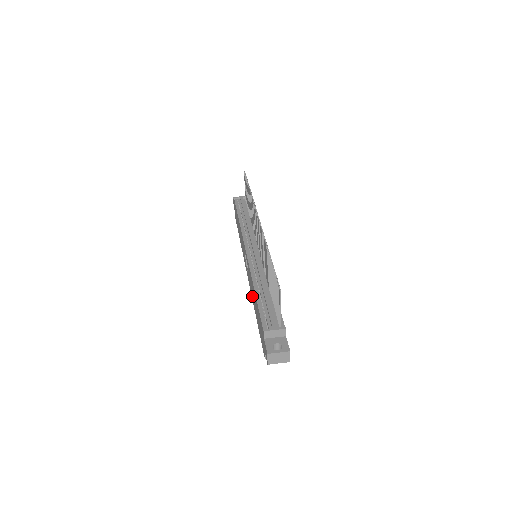
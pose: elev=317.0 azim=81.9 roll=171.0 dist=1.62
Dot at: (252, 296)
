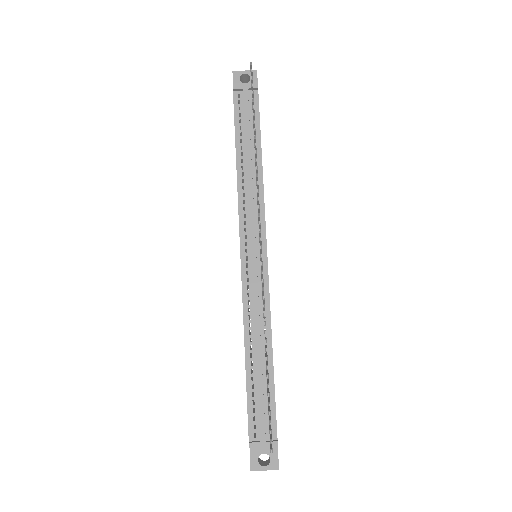
Dot at: occluded
